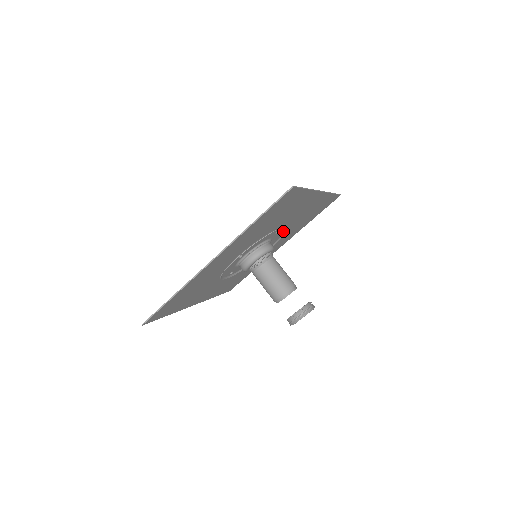
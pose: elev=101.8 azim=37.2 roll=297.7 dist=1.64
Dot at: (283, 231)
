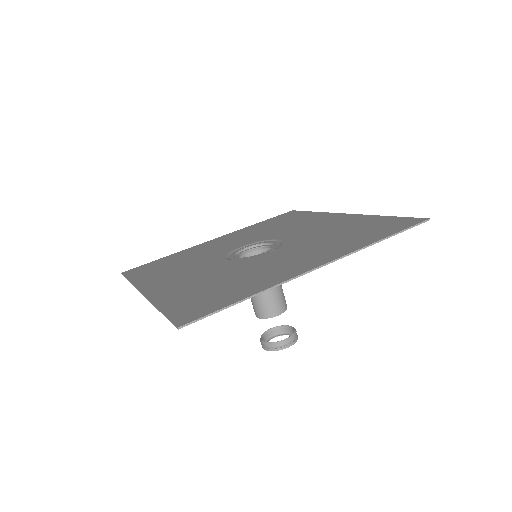
Dot at: (297, 246)
